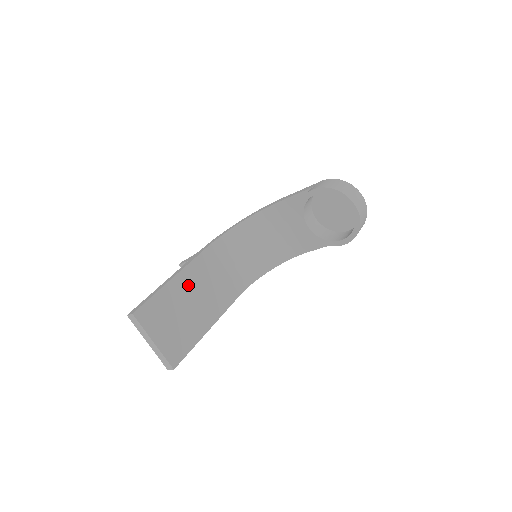
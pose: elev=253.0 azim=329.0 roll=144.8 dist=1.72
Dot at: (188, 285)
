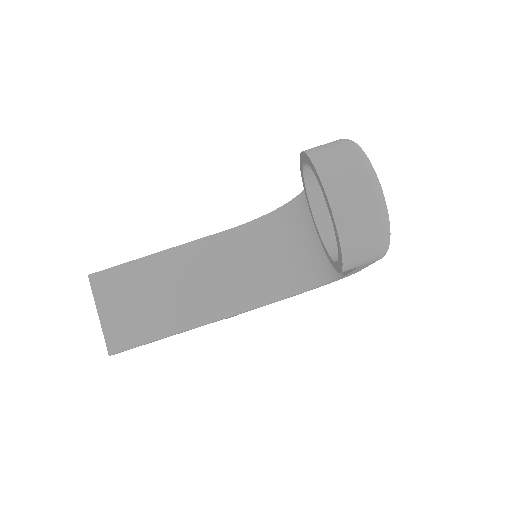
Dot at: (174, 268)
